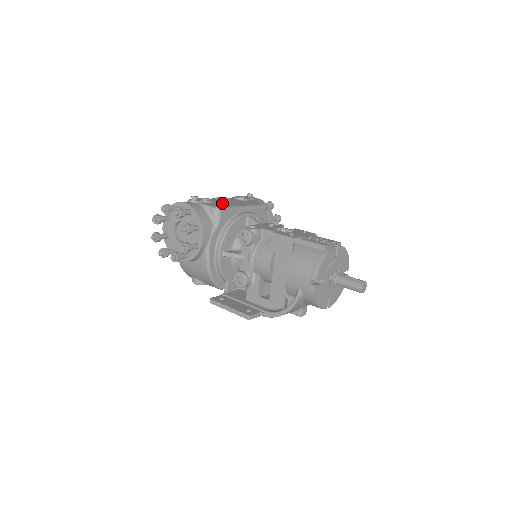
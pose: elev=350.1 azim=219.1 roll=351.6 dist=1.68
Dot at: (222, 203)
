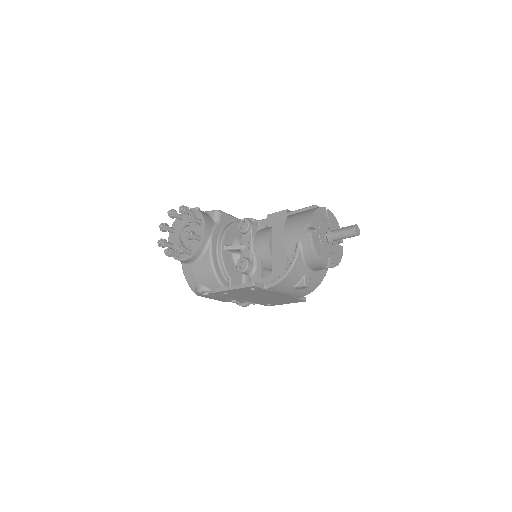
Dot at: occluded
